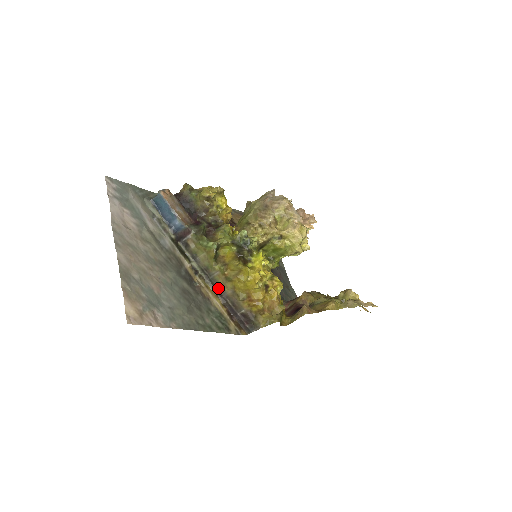
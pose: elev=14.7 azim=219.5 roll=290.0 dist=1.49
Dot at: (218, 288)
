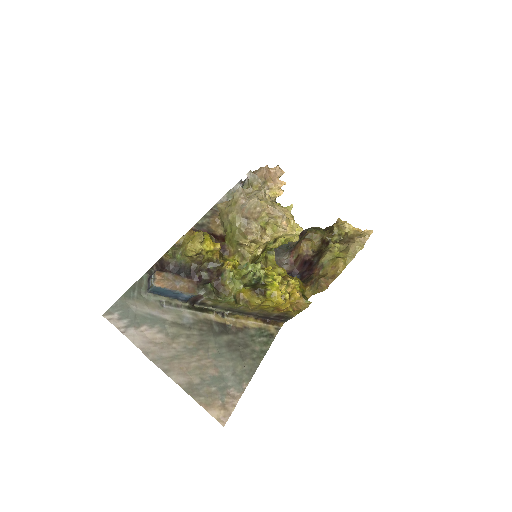
Dot at: (246, 313)
